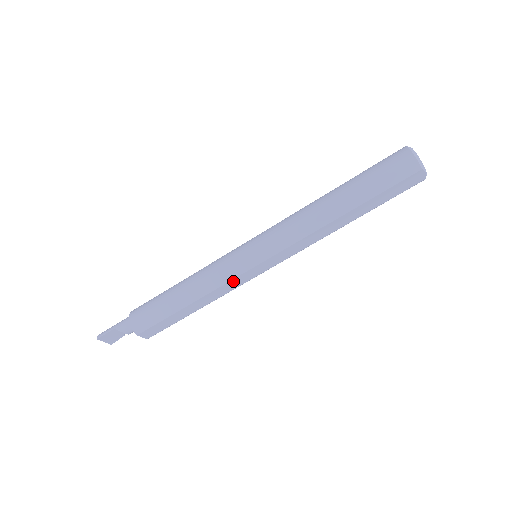
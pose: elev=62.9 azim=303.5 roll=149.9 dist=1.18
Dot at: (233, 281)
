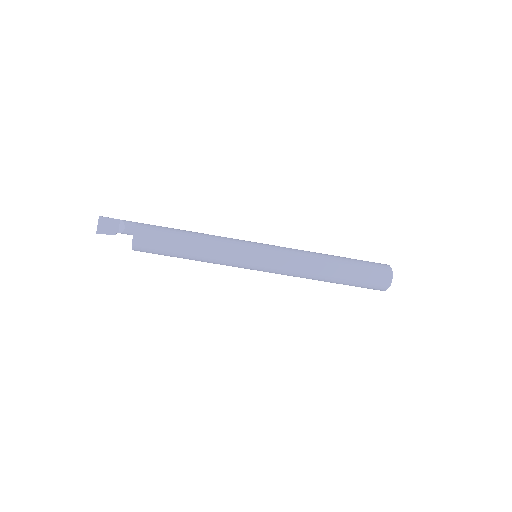
Dot at: (234, 251)
